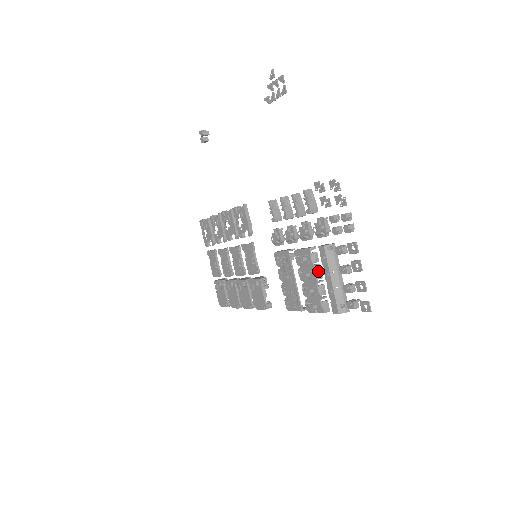
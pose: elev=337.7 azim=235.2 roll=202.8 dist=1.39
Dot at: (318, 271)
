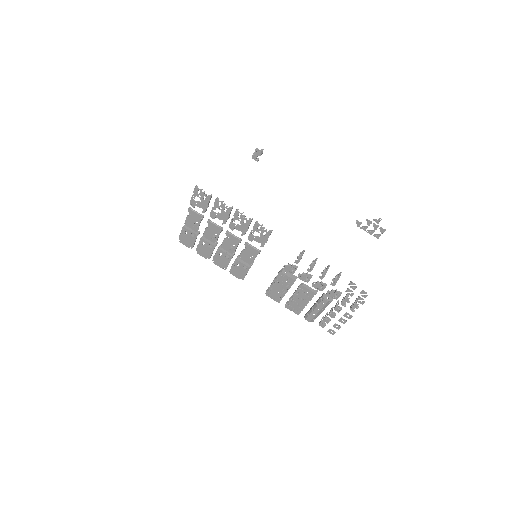
Dot at: (310, 300)
